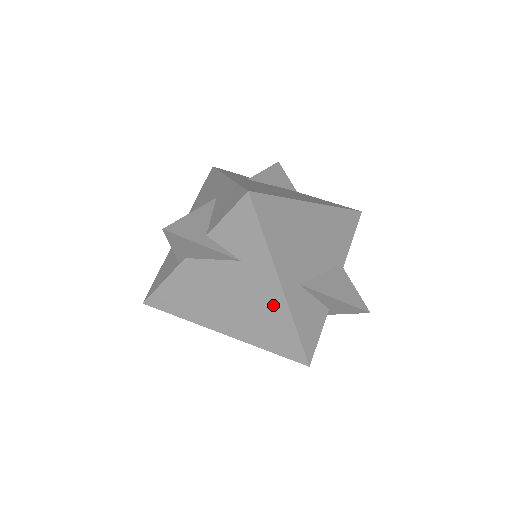
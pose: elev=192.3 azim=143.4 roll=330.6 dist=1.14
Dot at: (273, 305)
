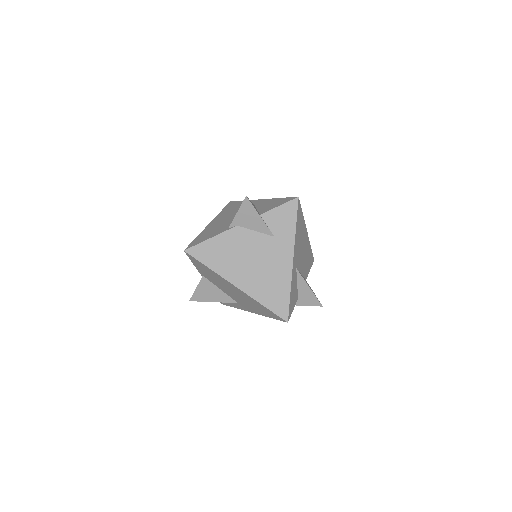
Dot at: (282, 272)
